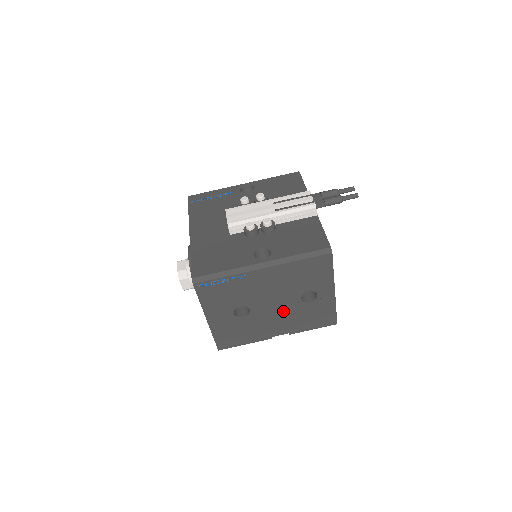
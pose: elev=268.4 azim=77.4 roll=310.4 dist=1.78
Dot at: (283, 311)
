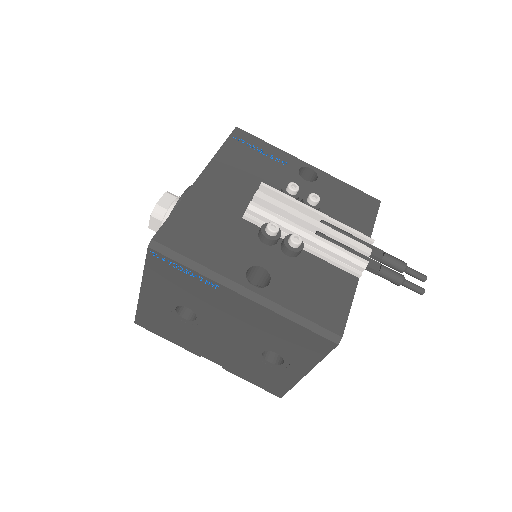
Dot at: (233, 346)
